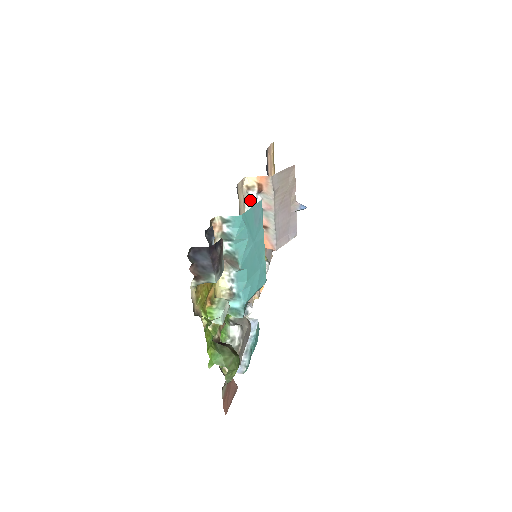
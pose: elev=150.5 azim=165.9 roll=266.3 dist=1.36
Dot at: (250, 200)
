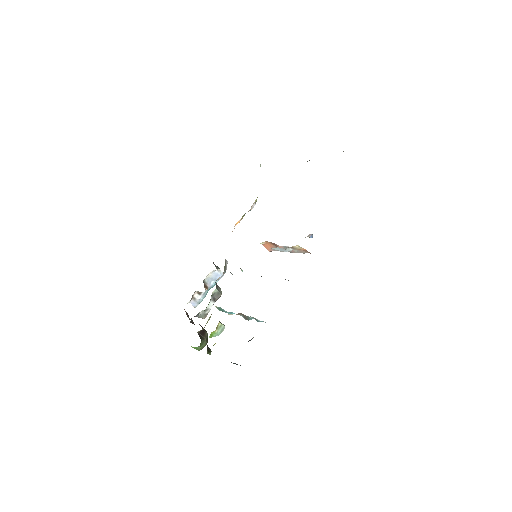
Dot at: (286, 249)
